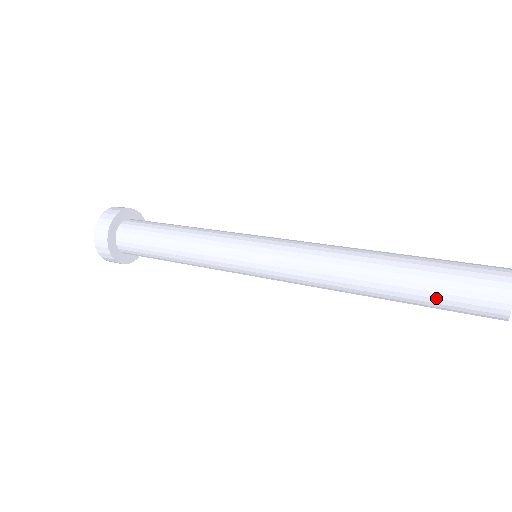
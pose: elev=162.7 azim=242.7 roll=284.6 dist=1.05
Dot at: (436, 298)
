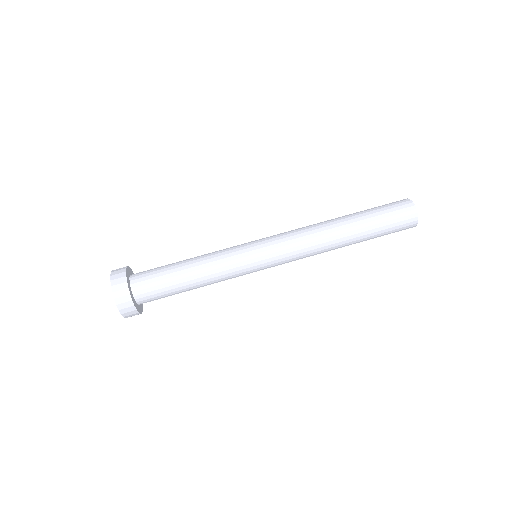
Dot at: occluded
